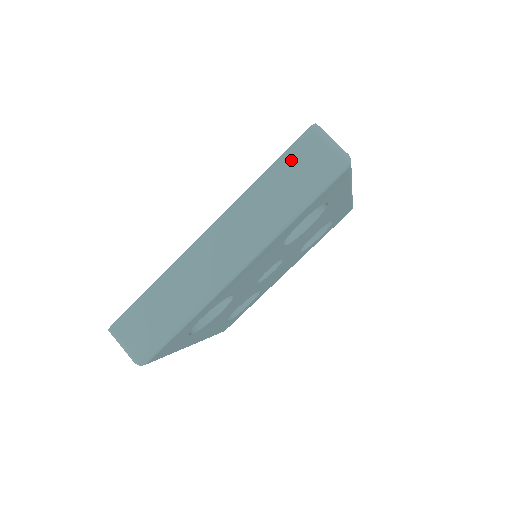
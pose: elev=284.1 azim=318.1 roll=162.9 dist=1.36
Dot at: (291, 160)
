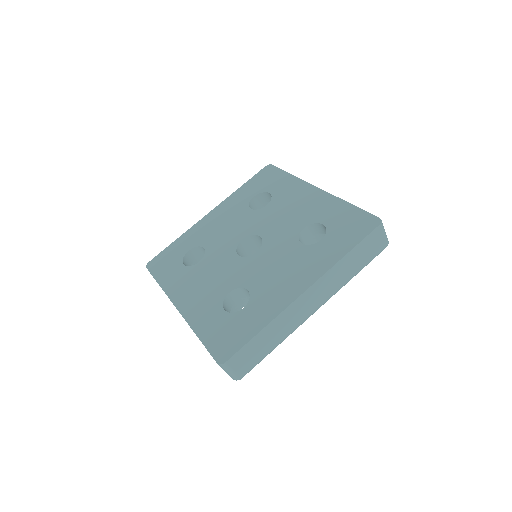
Dot at: occluded
